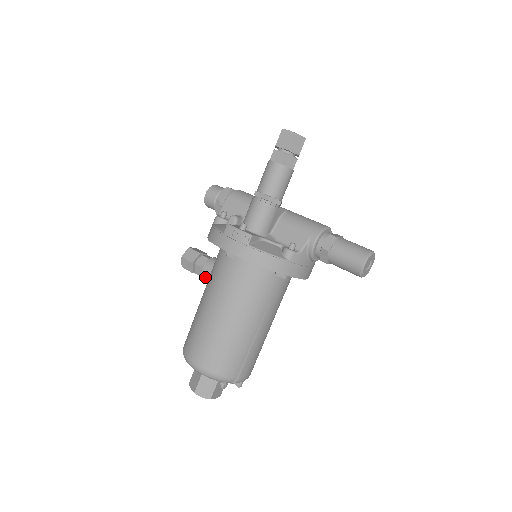
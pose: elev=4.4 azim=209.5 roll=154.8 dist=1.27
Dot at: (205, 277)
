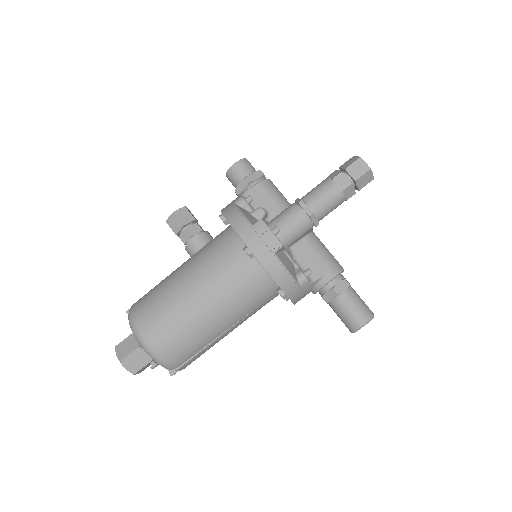
Dot at: (191, 248)
